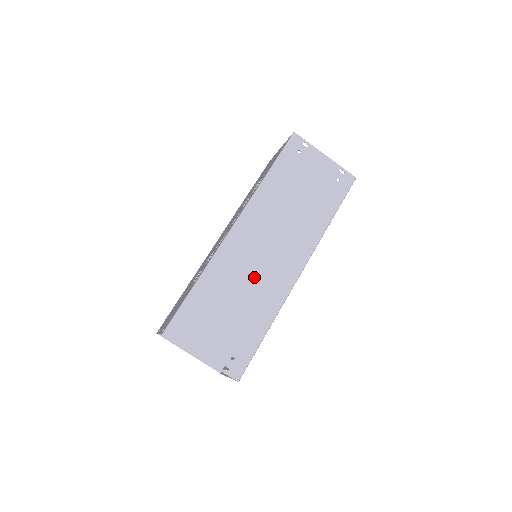
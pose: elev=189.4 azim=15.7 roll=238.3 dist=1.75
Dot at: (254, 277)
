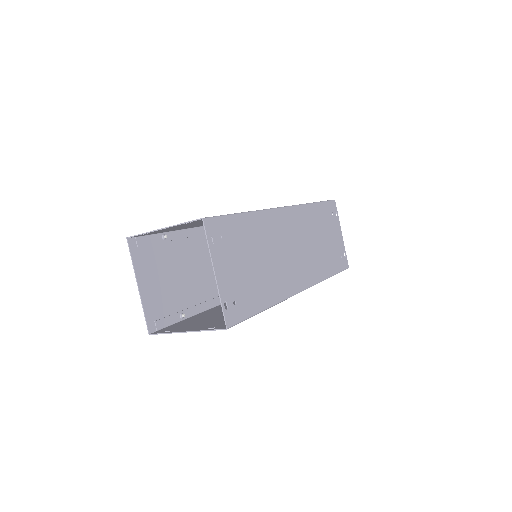
Dot at: (278, 257)
